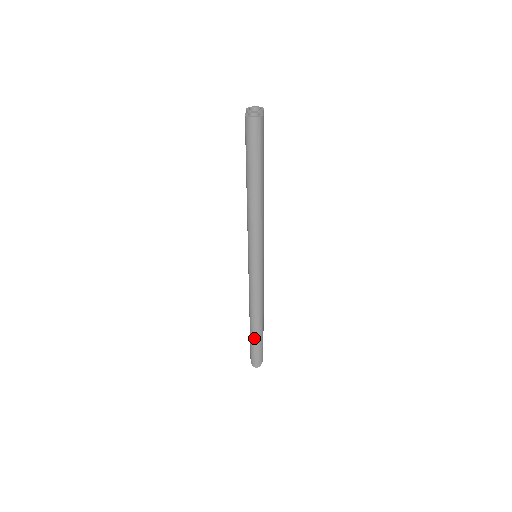
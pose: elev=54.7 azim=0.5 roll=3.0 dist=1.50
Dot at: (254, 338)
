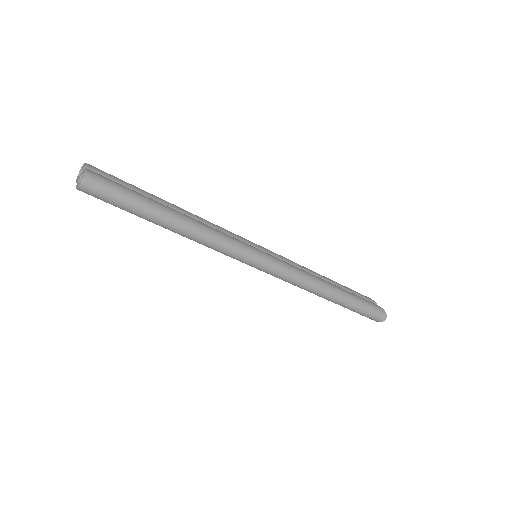
Dot at: (349, 306)
